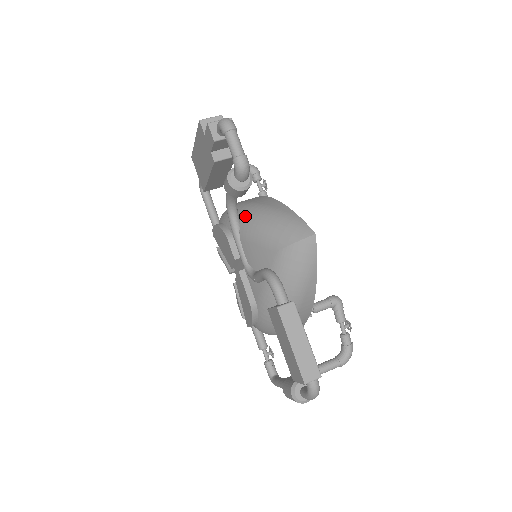
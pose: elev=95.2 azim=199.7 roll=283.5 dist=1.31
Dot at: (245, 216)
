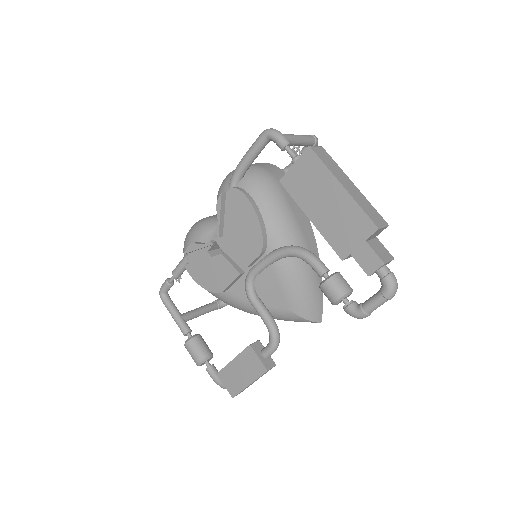
Dot at: occluded
